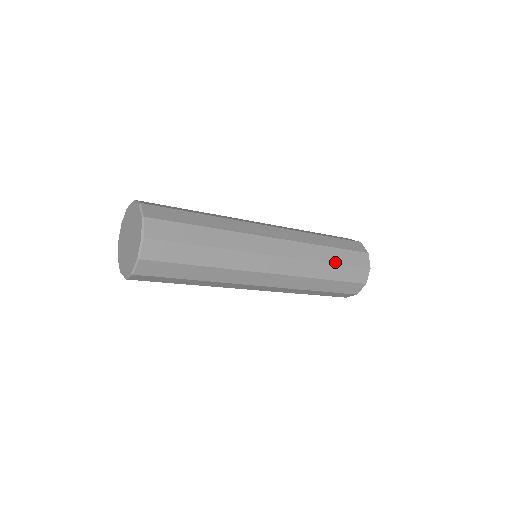
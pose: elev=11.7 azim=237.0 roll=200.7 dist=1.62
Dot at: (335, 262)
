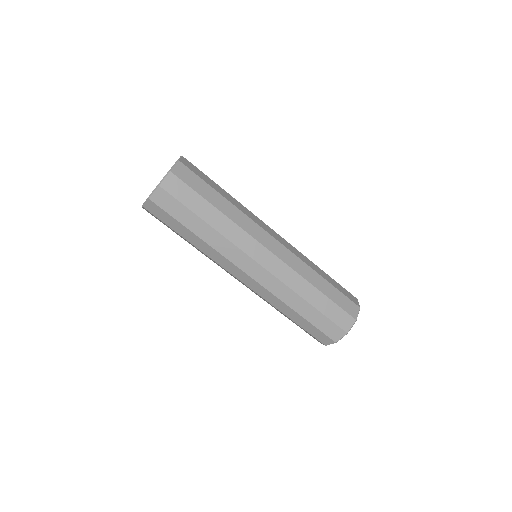
Dot at: (325, 273)
